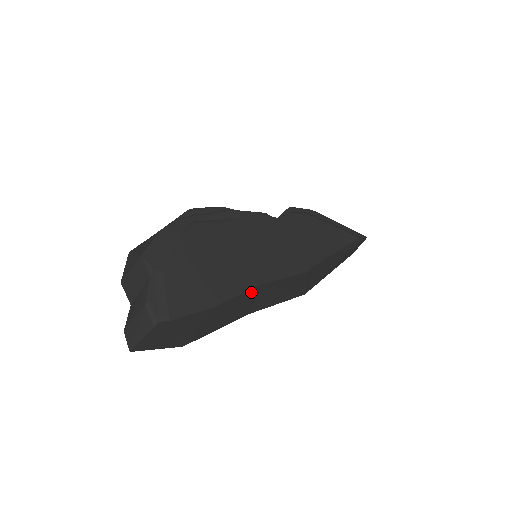
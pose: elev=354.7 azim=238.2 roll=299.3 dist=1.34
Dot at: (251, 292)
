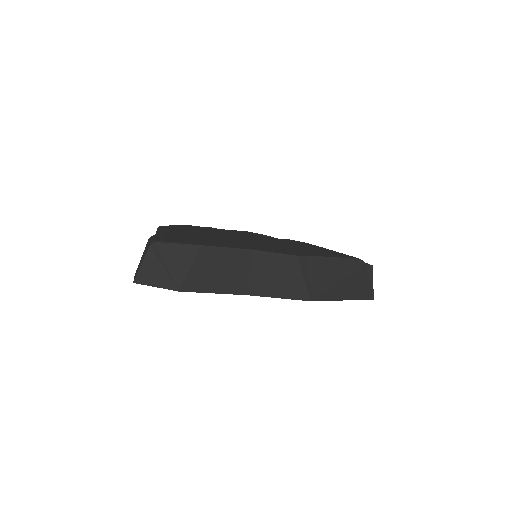
Dot at: (240, 254)
